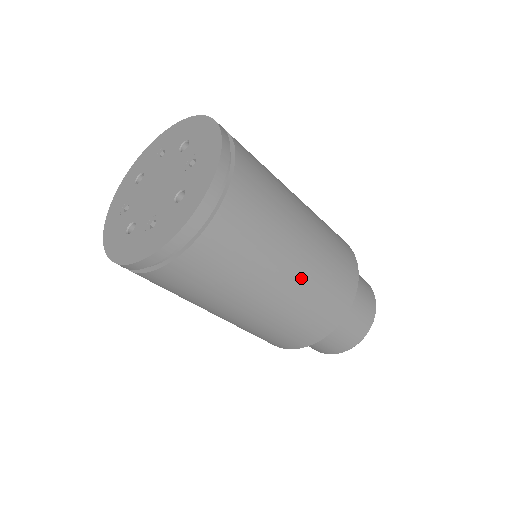
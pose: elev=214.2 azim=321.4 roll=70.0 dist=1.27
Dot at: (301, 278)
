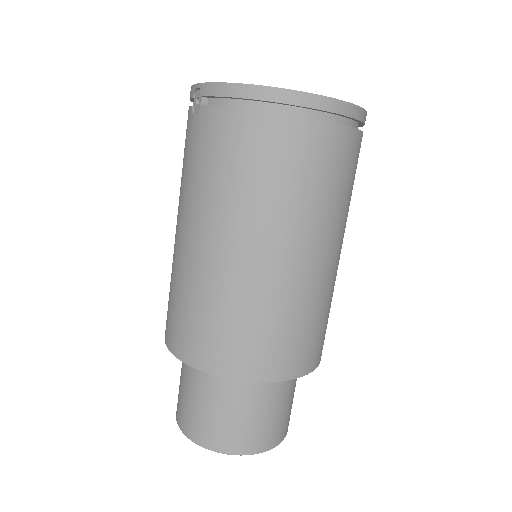
Dot at: occluded
